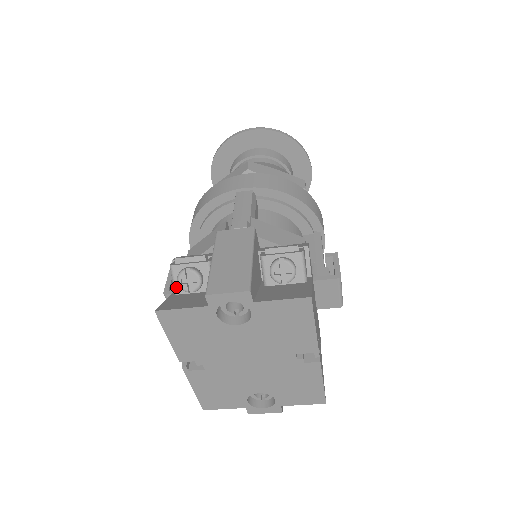
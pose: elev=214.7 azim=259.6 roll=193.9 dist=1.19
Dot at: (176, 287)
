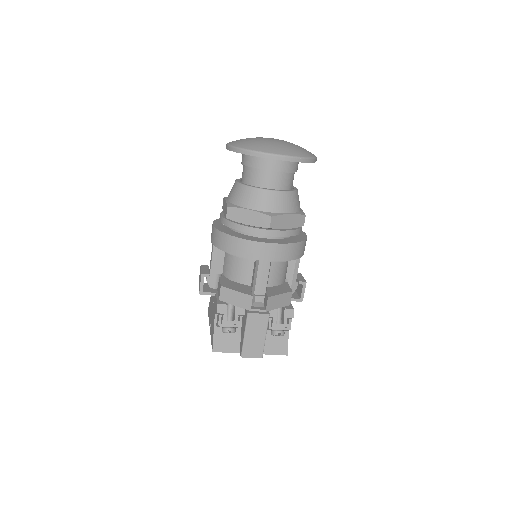
Dot at: (219, 327)
